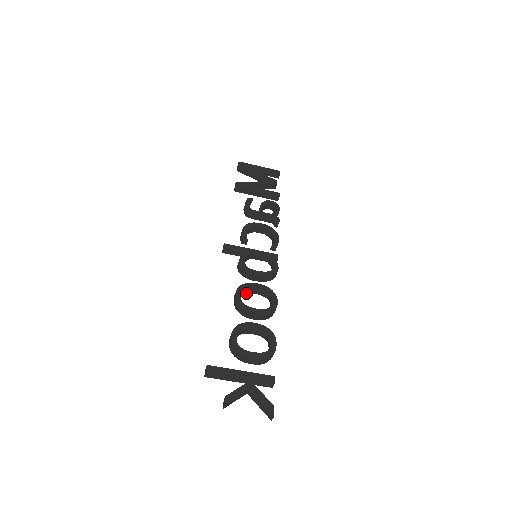
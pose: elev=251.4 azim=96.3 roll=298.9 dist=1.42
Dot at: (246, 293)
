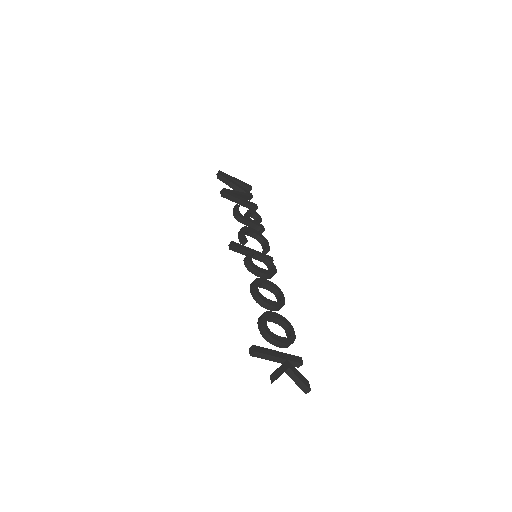
Dot at: occluded
